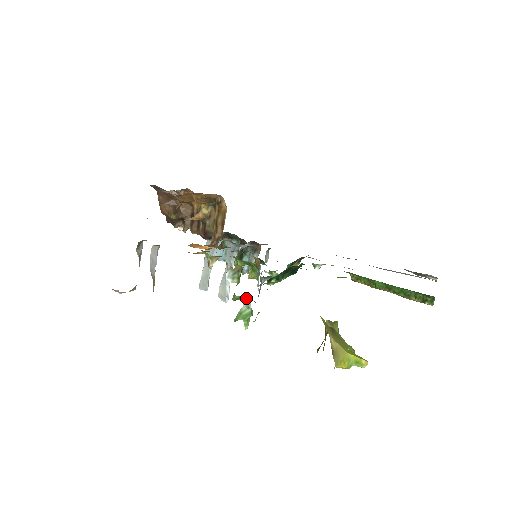
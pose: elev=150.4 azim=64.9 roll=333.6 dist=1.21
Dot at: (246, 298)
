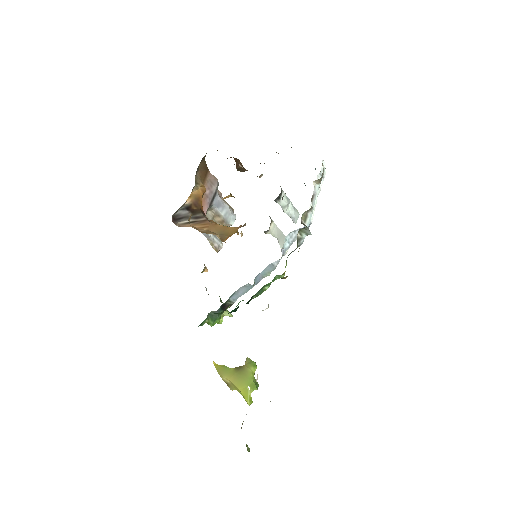
Dot at: occluded
